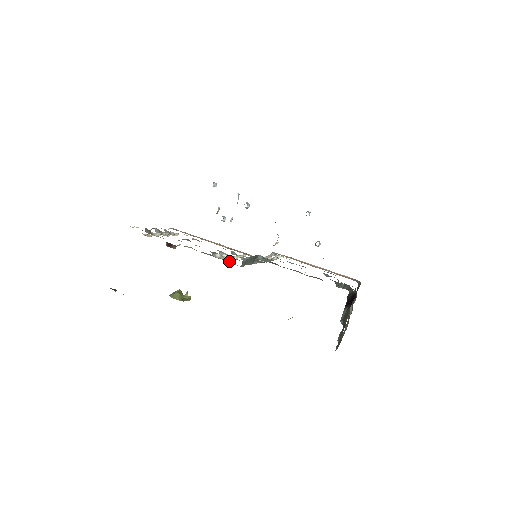
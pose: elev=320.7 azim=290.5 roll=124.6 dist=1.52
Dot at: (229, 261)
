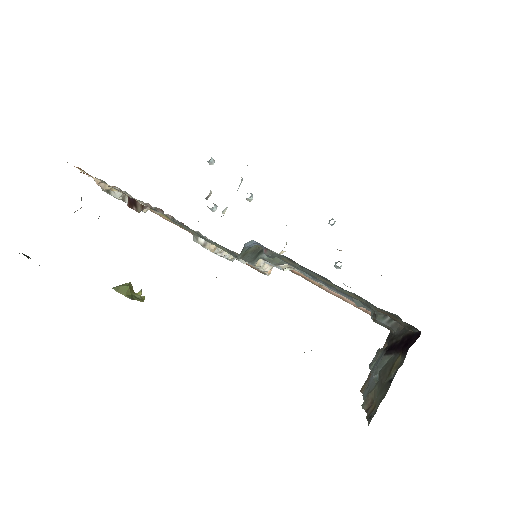
Dot at: (220, 246)
